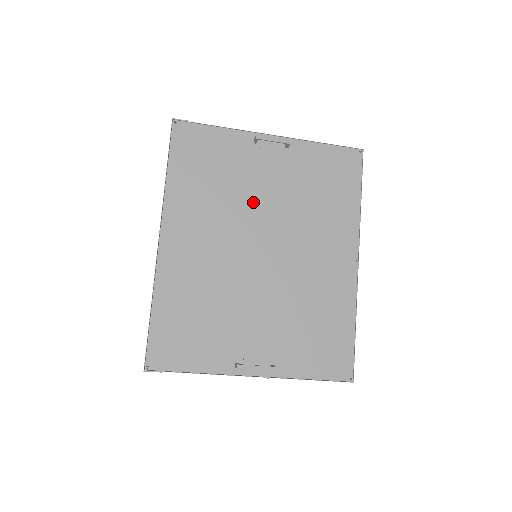
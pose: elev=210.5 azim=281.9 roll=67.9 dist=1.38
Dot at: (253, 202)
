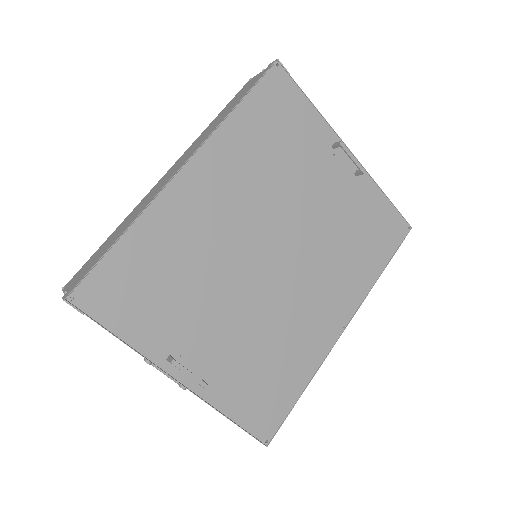
Dot at: (295, 202)
